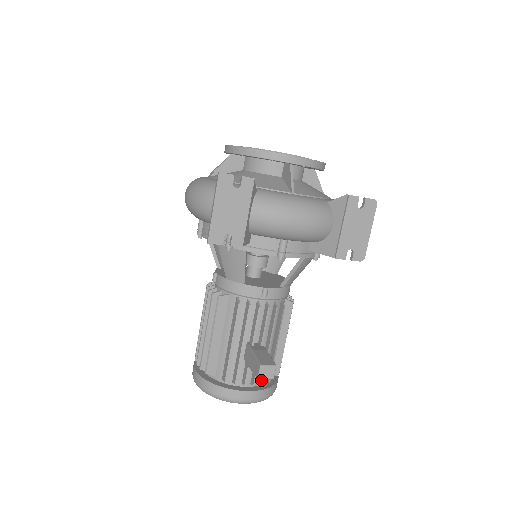
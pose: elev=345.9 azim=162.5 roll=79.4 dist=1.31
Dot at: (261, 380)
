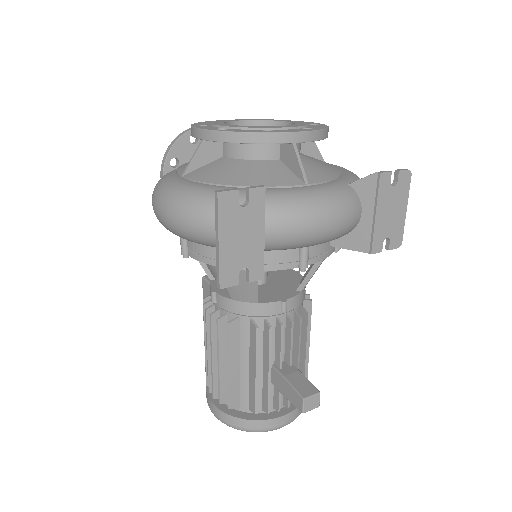
Dot at: occluded
